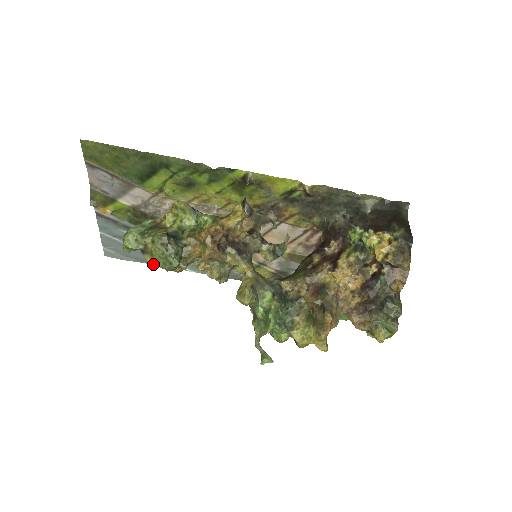
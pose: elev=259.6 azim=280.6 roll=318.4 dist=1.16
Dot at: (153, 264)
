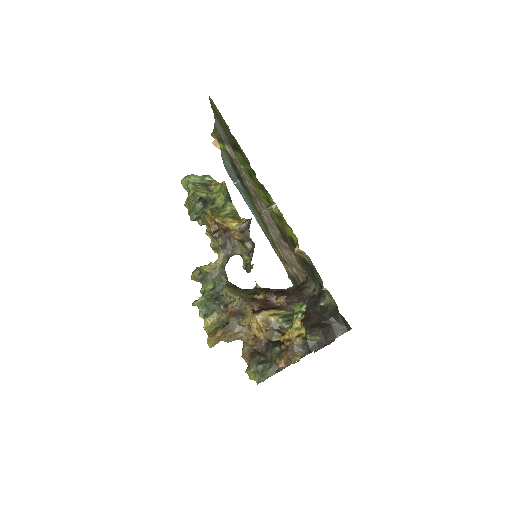
Dot at: (186, 207)
